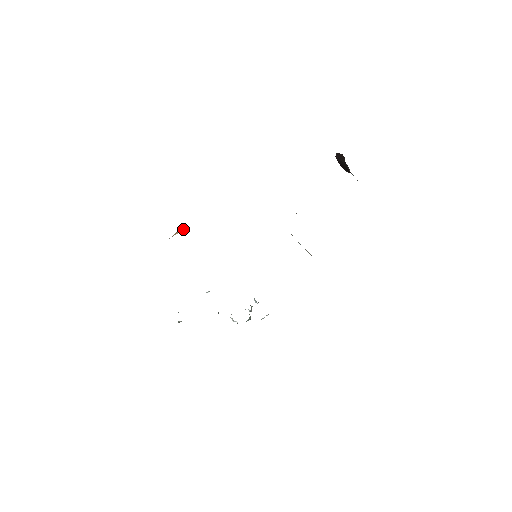
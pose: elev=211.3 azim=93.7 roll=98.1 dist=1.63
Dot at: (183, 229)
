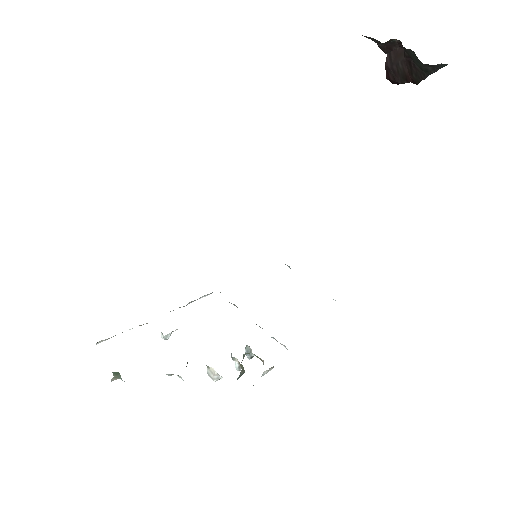
Dot at: occluded
